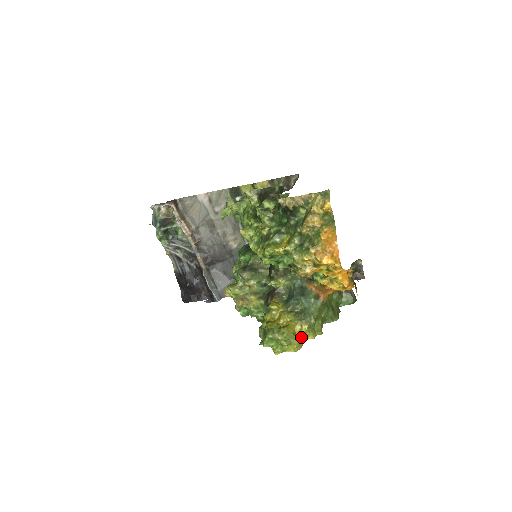
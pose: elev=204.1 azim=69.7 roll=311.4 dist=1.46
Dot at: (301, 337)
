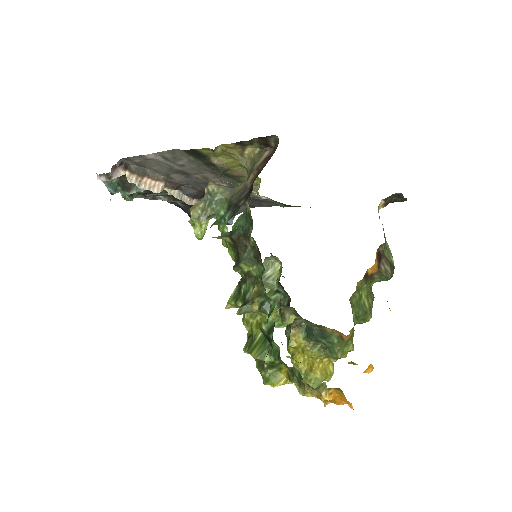
Dot at: (331, 362)
